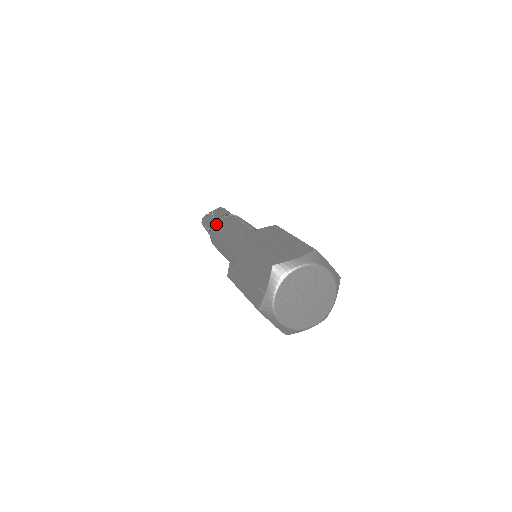
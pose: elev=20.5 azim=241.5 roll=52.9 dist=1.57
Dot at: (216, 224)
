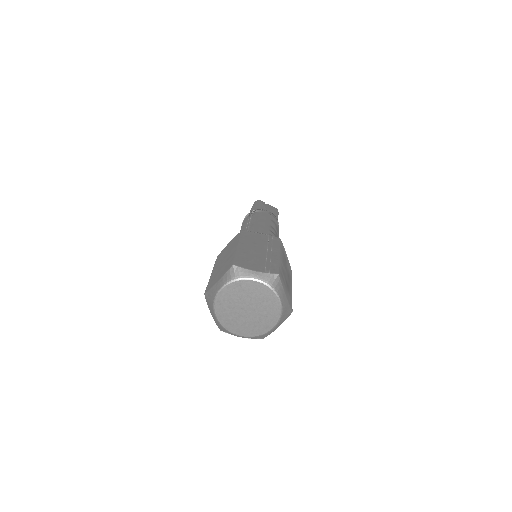
Dot at: occluded
